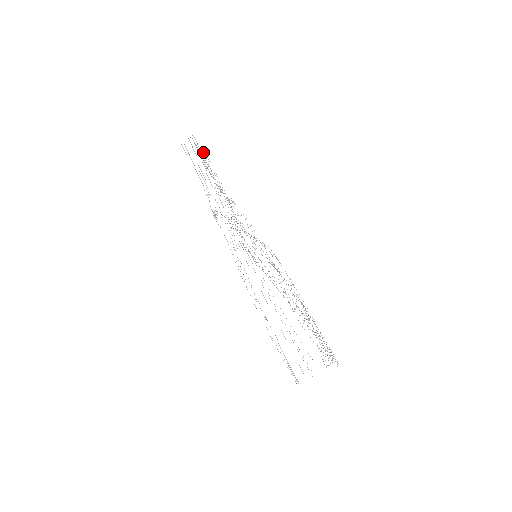
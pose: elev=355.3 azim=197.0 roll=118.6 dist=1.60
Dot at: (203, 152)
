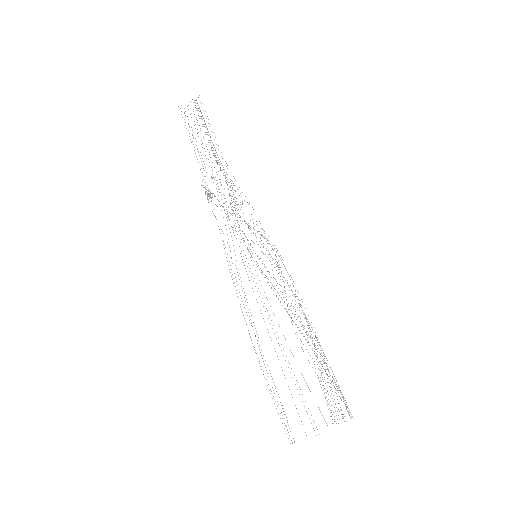
Dot at: occluded
